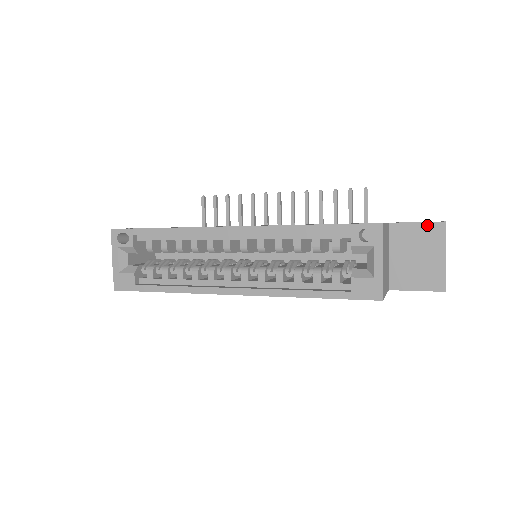
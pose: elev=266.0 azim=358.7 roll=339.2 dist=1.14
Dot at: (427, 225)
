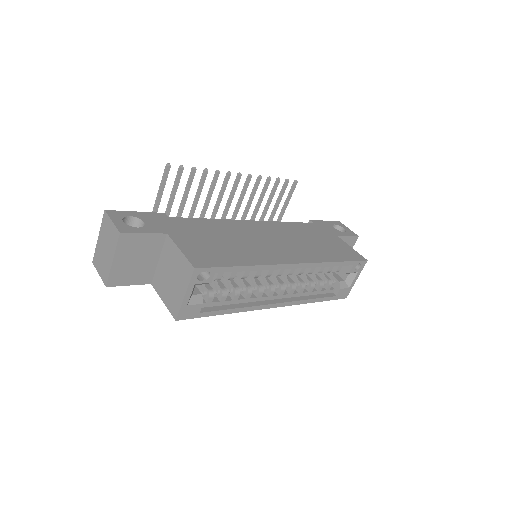
Dot at: (351, 238)
